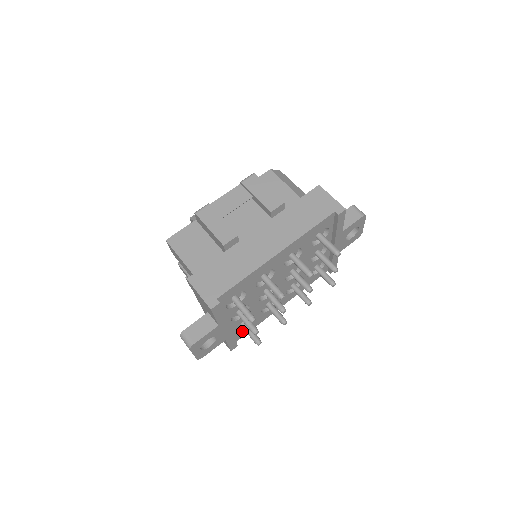
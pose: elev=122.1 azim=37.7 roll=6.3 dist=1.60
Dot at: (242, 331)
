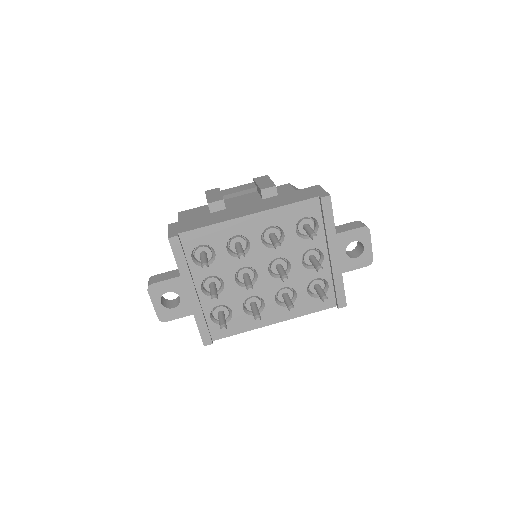
Dot at: occluded
